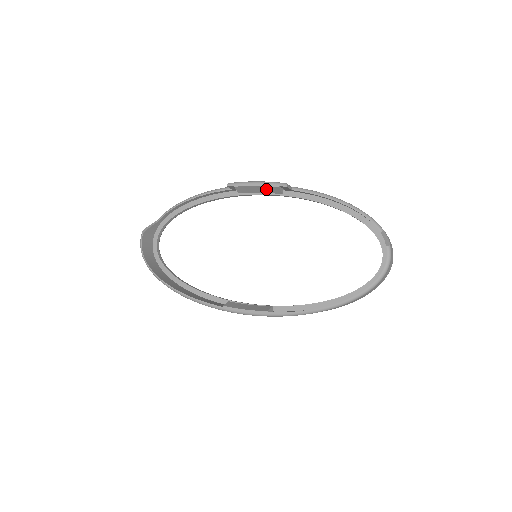
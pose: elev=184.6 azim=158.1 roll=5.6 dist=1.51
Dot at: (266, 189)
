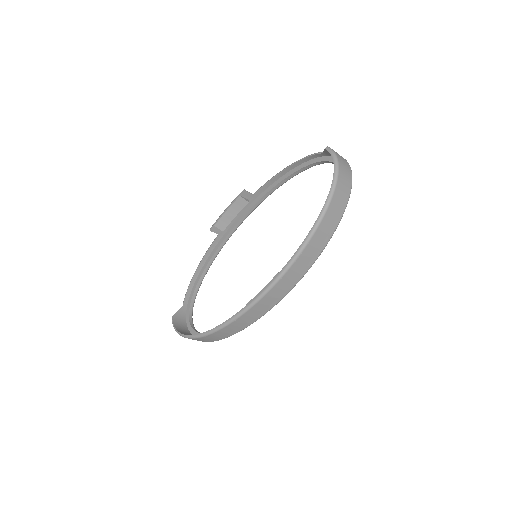
Dot at: (235, 208)
